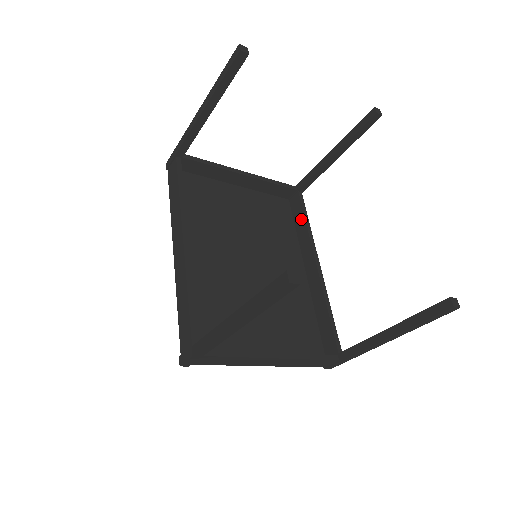
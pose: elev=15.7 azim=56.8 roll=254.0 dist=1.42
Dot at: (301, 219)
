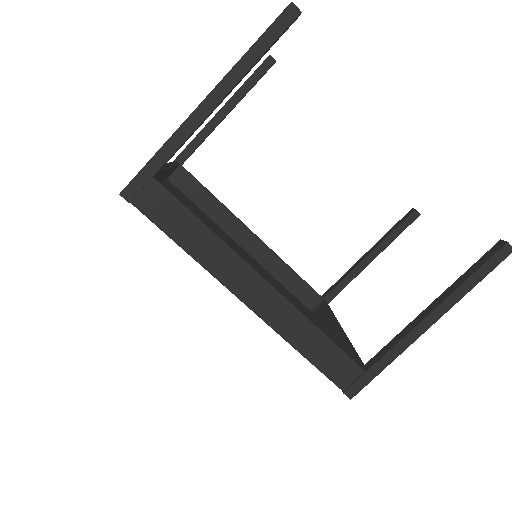
Dot at: (205, 196)
